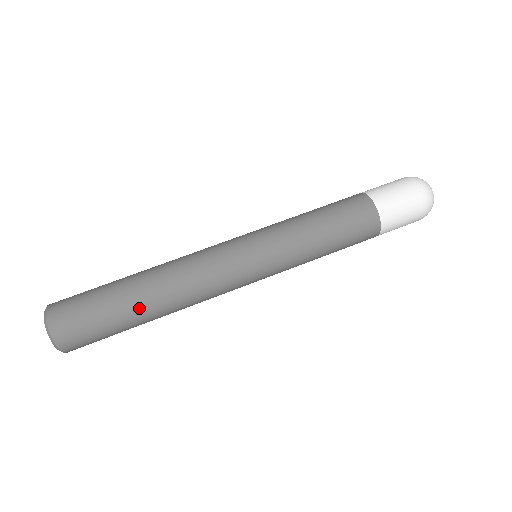
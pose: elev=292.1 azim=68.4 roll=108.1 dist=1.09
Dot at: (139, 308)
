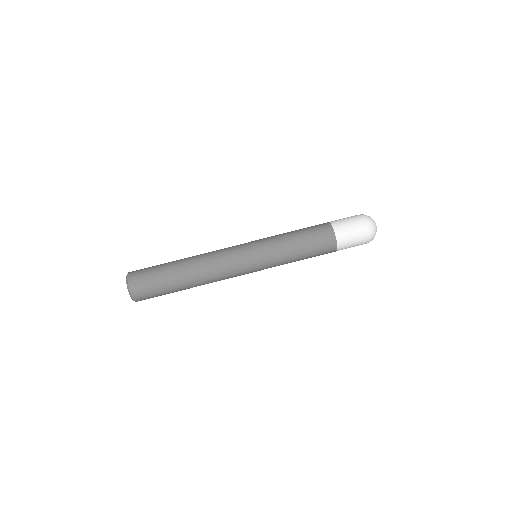
Dot at: (181, 279)
